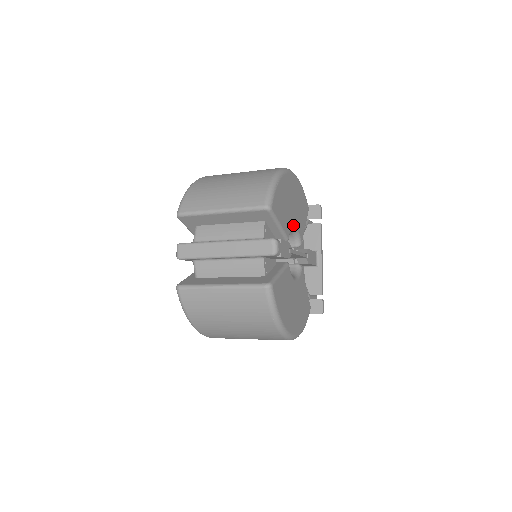
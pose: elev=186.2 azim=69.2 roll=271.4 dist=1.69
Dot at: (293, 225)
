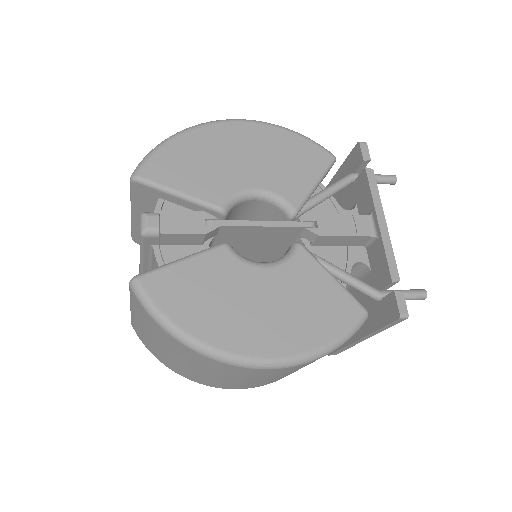
Dot at: (246, 187)
